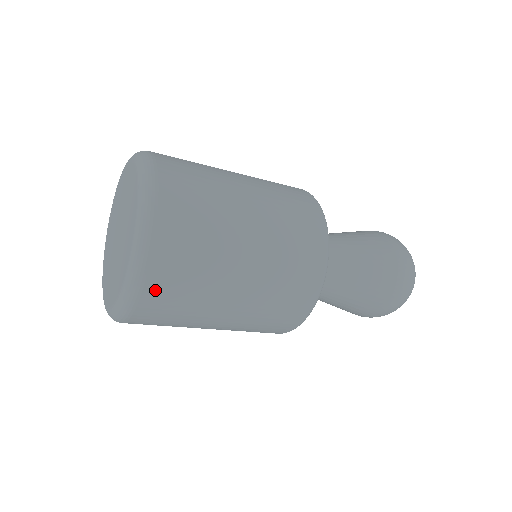
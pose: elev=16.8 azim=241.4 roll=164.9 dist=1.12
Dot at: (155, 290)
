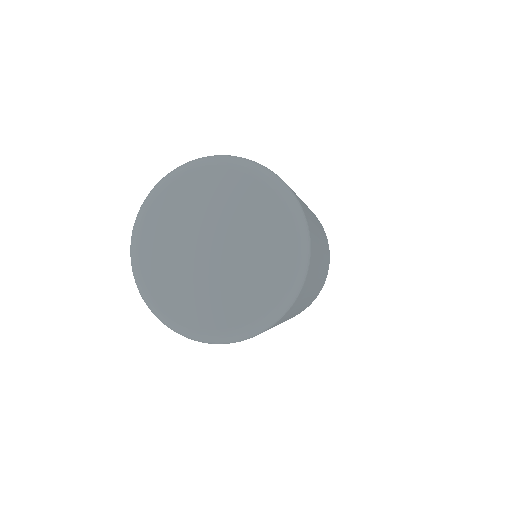
Dot at: (298, 298)
